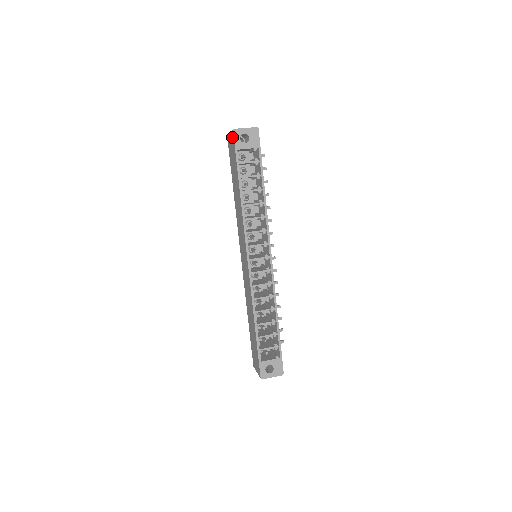
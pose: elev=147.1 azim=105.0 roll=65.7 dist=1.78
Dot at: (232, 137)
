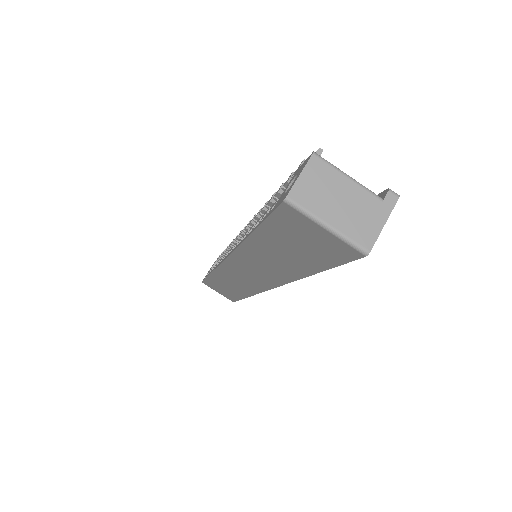
Dot at: (344, 250)
